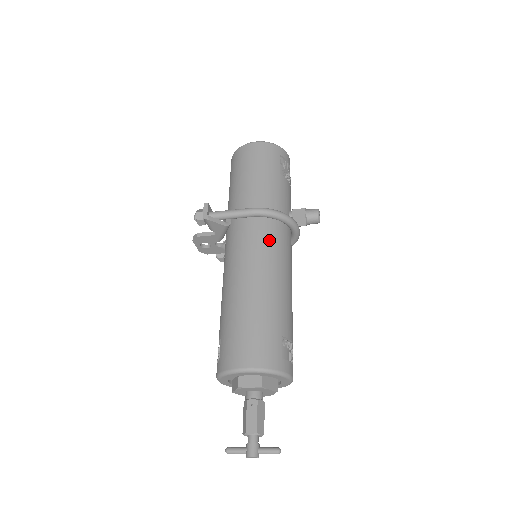
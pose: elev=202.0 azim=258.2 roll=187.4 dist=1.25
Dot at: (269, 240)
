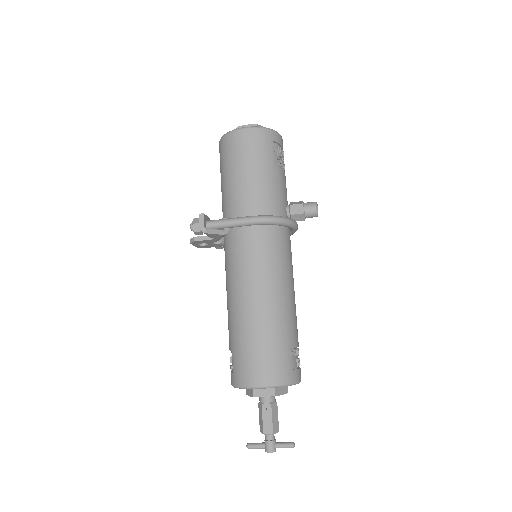
Dot at: (270, 250)
